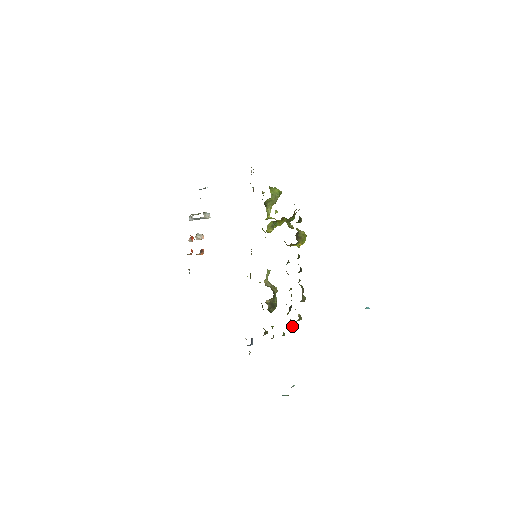
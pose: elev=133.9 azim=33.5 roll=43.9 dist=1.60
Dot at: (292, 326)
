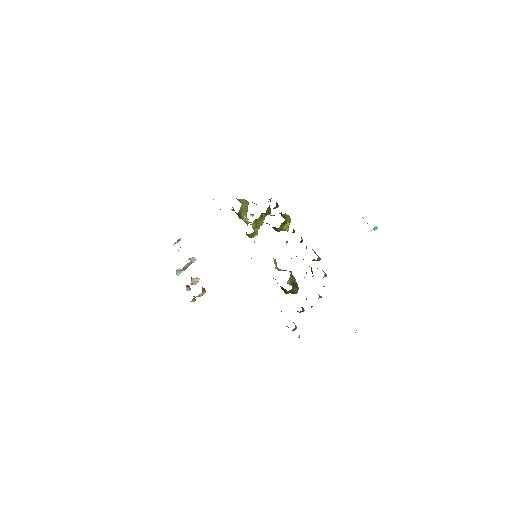
Dot at: occluded
